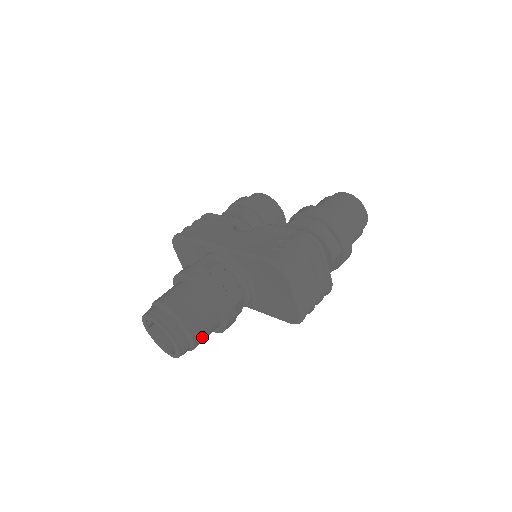
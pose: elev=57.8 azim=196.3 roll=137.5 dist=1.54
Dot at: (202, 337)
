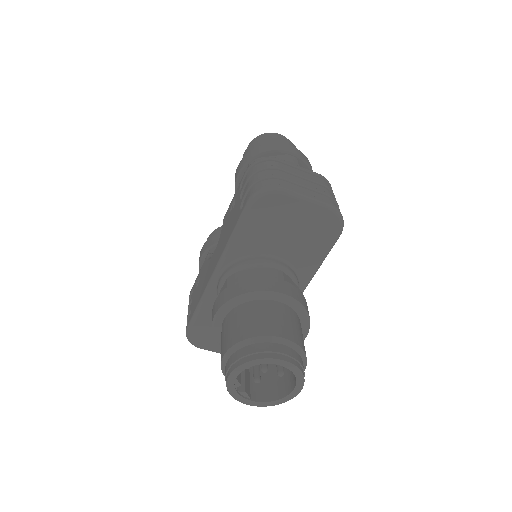
Dot at: (295, 333)
